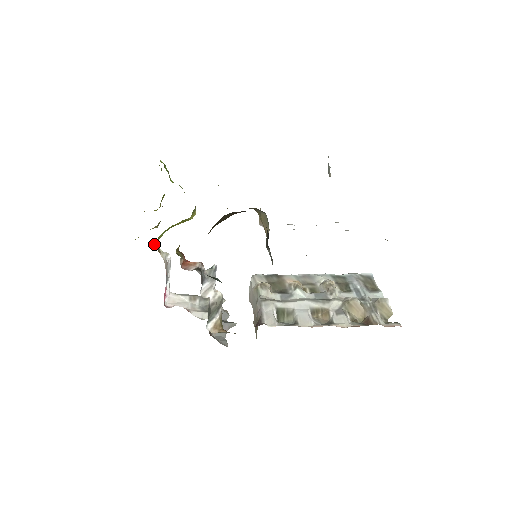
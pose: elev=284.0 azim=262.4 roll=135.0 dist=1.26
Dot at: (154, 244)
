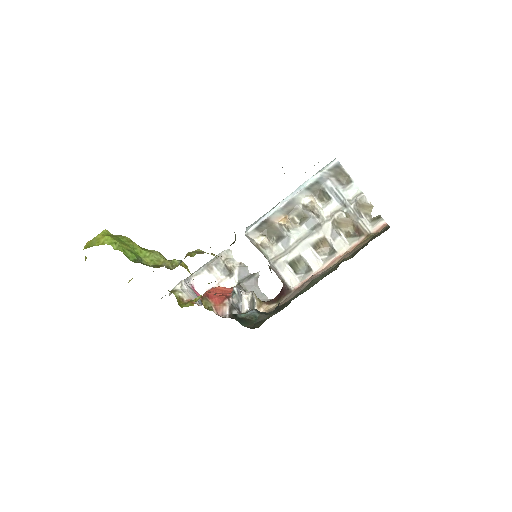
Dot at: occluded
